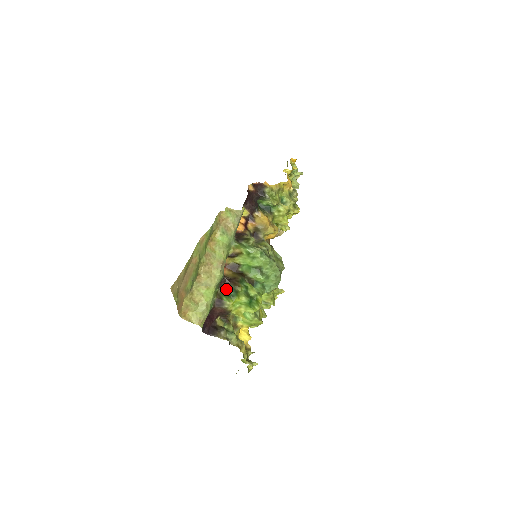
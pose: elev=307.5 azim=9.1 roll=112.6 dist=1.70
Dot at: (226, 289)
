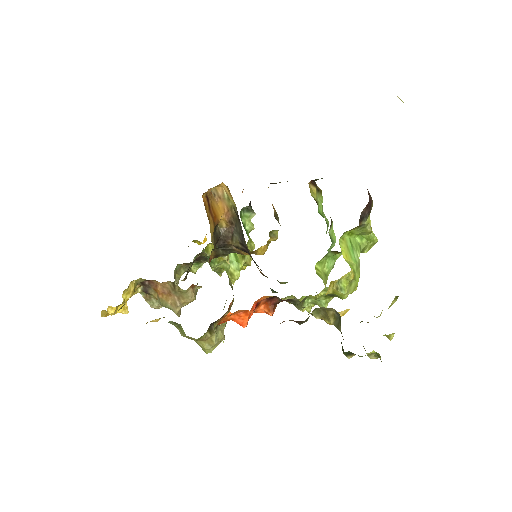
Dot at: occluded
